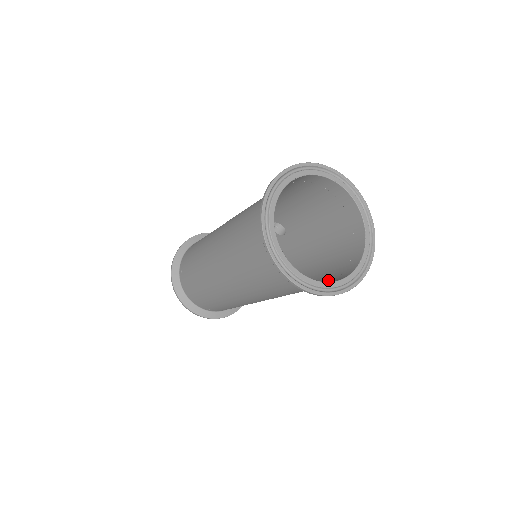
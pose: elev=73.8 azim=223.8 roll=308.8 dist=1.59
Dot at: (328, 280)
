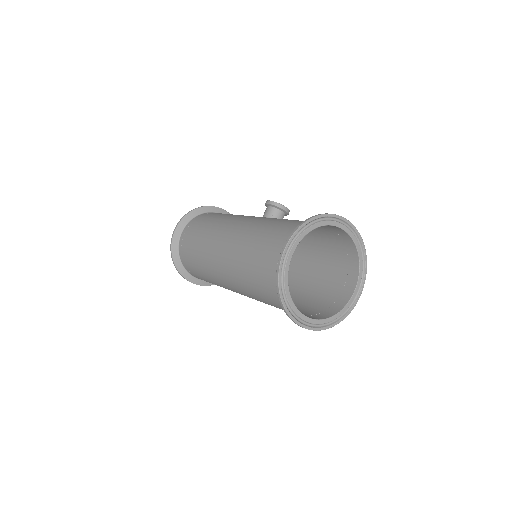
Dot at: (329, 296)
